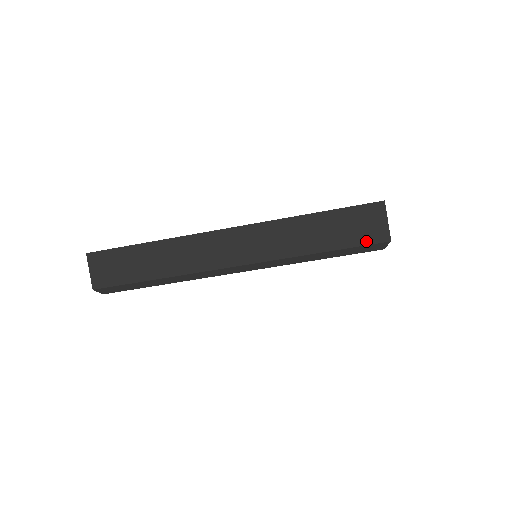
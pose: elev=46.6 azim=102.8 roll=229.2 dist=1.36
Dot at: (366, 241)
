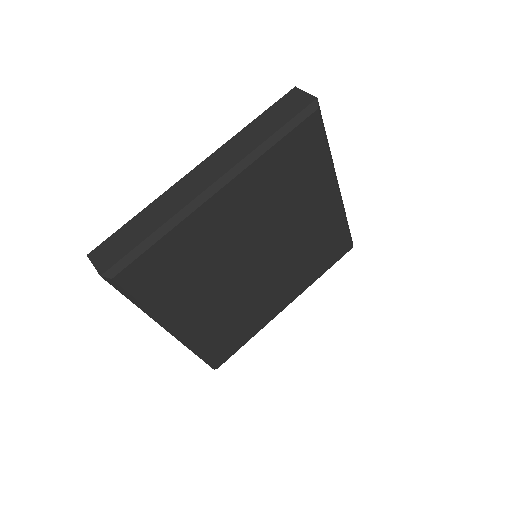
Dot at: (300, 109)
